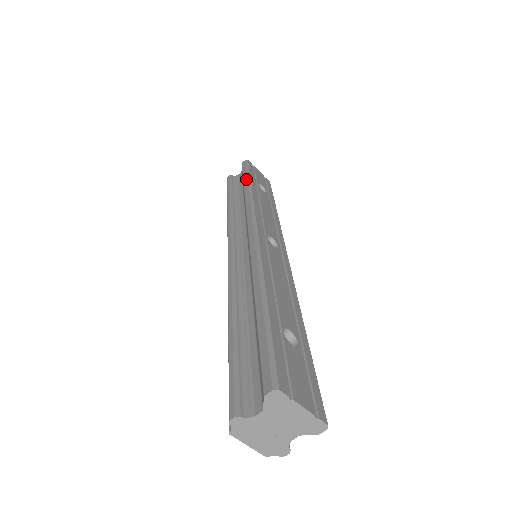
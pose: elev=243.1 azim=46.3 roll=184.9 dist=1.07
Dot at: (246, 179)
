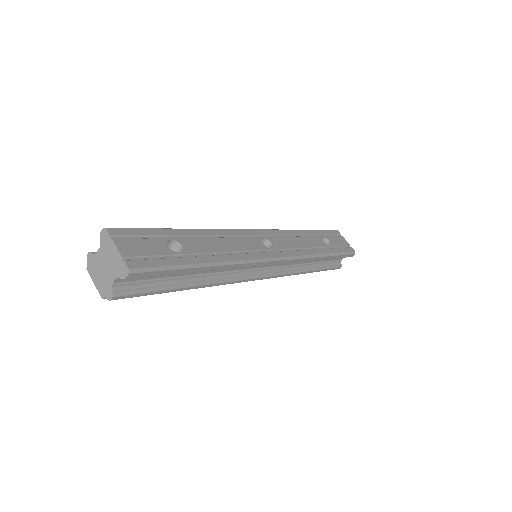
Dot at: occluded
